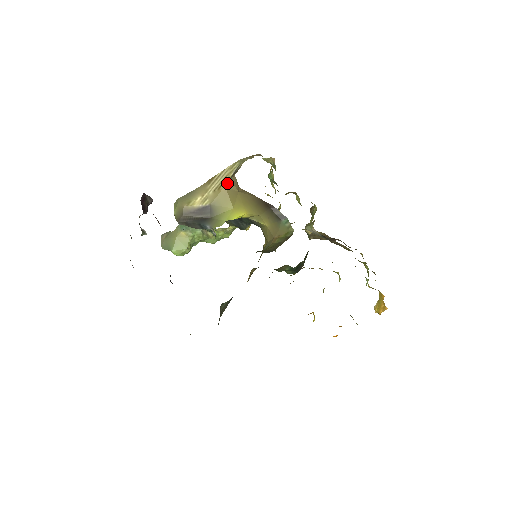
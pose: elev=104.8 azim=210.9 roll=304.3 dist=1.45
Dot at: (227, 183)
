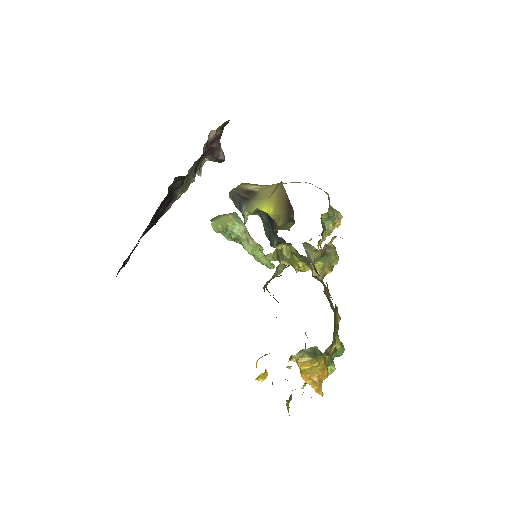
Dot at: occluded
